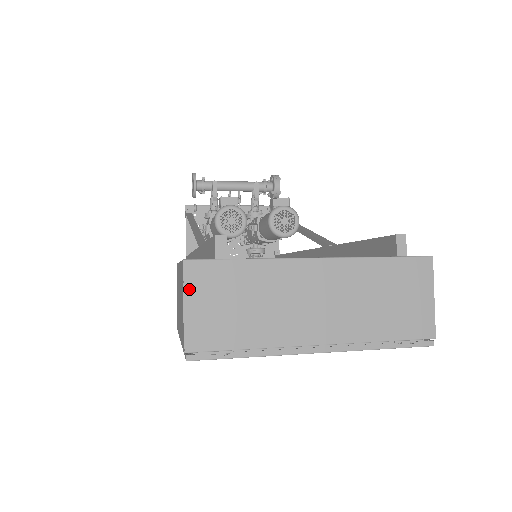
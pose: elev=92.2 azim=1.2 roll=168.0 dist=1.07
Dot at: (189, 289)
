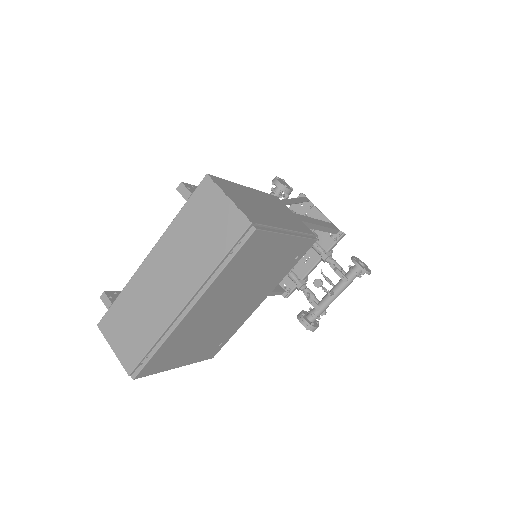
Dot at: (108, 338)
